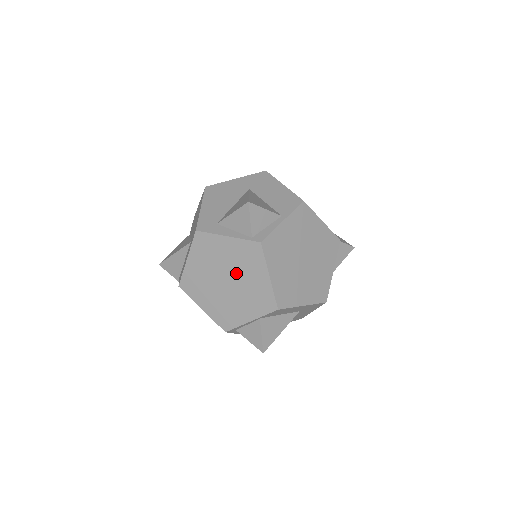
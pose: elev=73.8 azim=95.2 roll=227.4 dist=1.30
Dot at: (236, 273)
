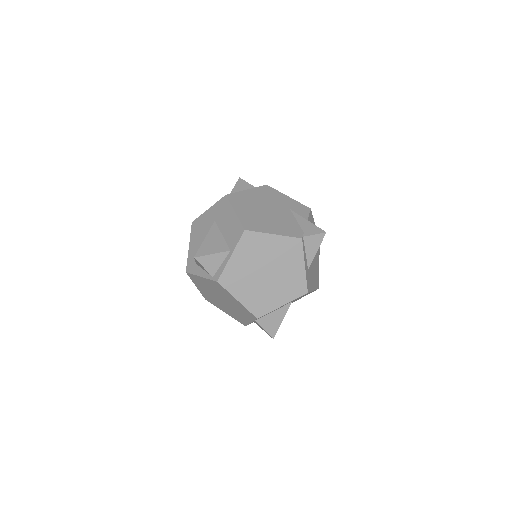
Dot at: (222, 296)
